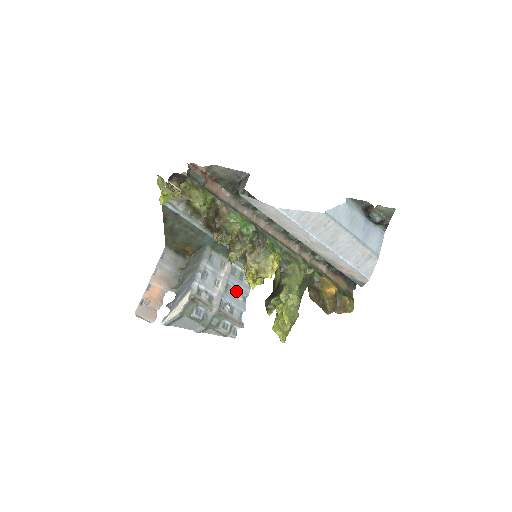
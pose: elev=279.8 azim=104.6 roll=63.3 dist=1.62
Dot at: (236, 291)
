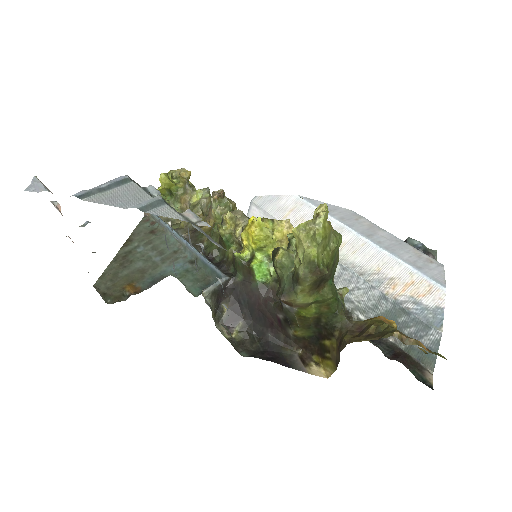
Dot at: occluded
